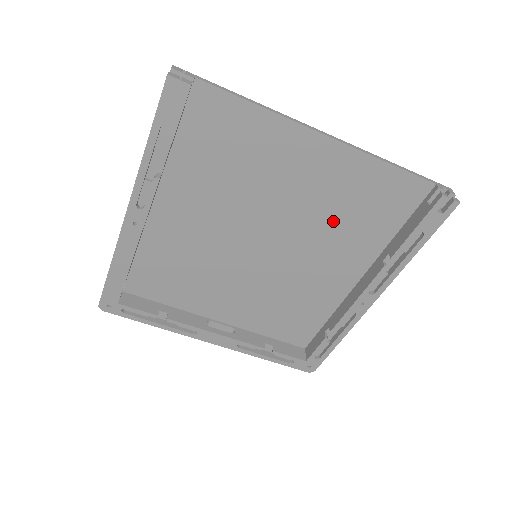
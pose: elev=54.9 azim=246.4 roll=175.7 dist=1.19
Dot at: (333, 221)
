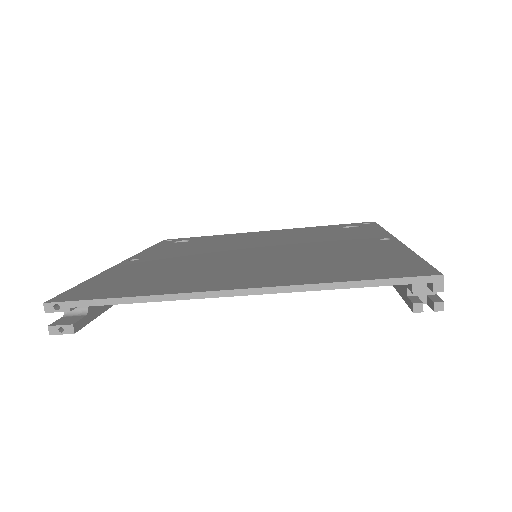
Dot at: occluded
